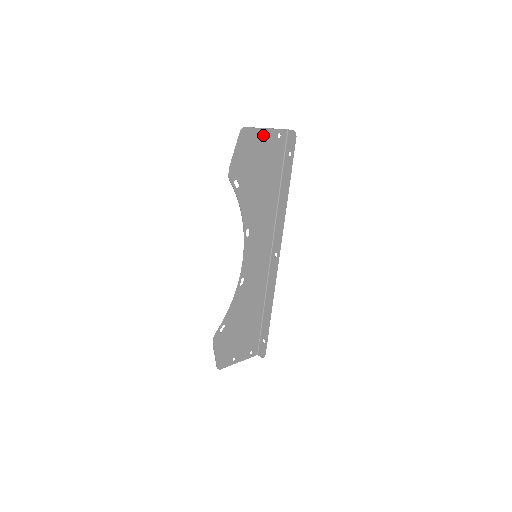
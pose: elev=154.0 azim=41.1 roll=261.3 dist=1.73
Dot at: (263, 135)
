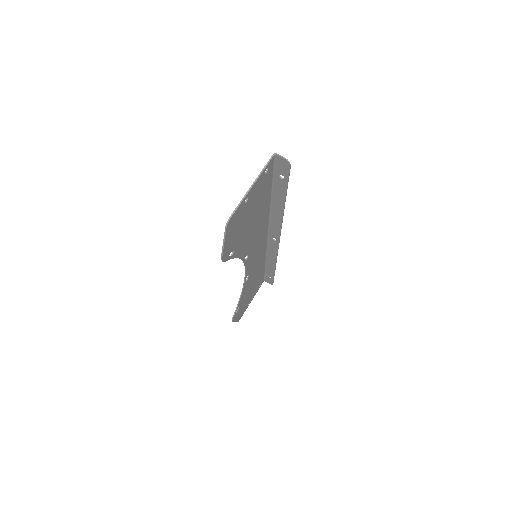
Dot at: (249, 195)
